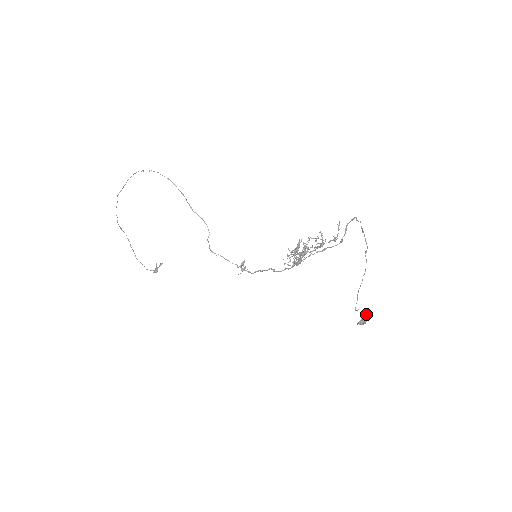
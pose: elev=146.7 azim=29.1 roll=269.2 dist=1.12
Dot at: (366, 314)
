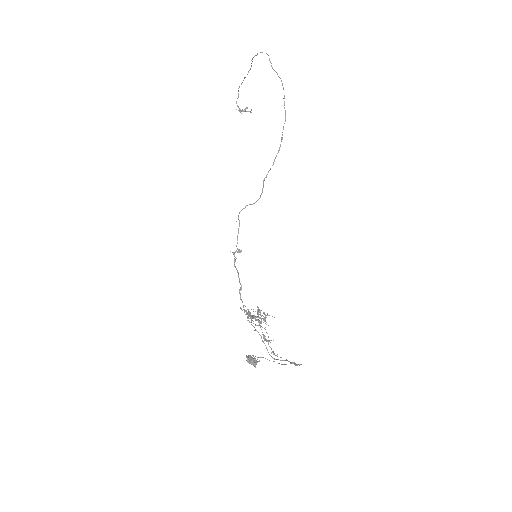
Dot at: (257, 362)
